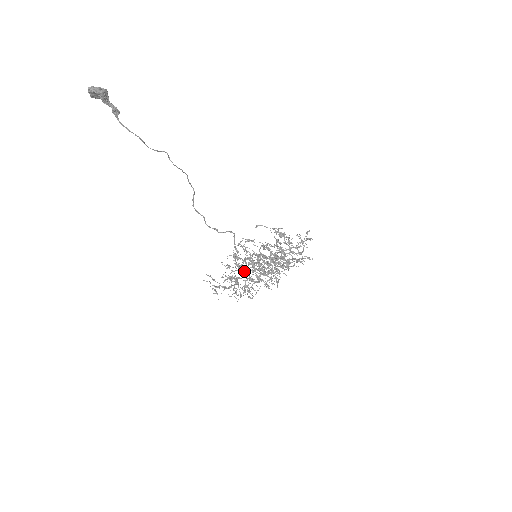
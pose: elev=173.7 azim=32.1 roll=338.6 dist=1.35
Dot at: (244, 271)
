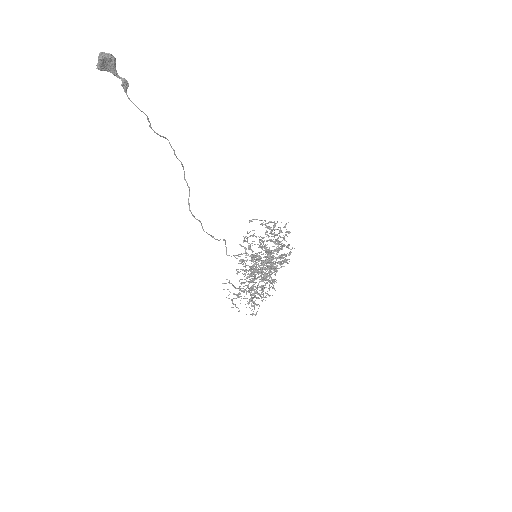
Dot at: occluded
